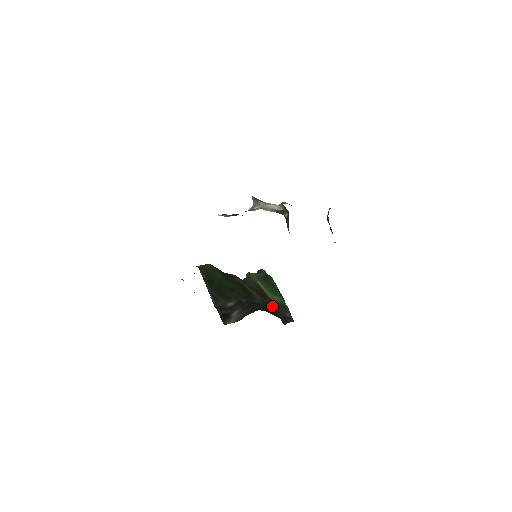
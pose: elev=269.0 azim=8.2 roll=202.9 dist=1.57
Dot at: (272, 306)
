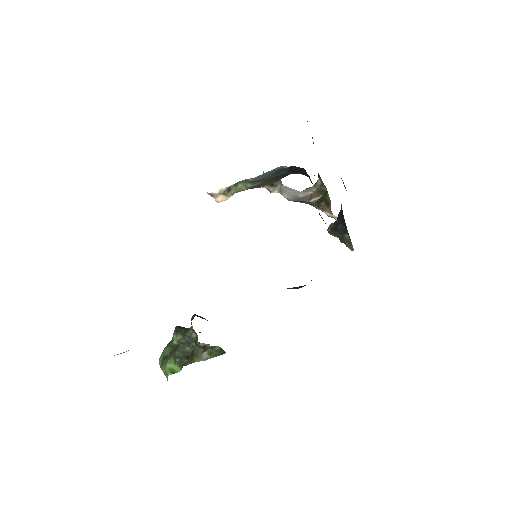
Dot at: occluded
